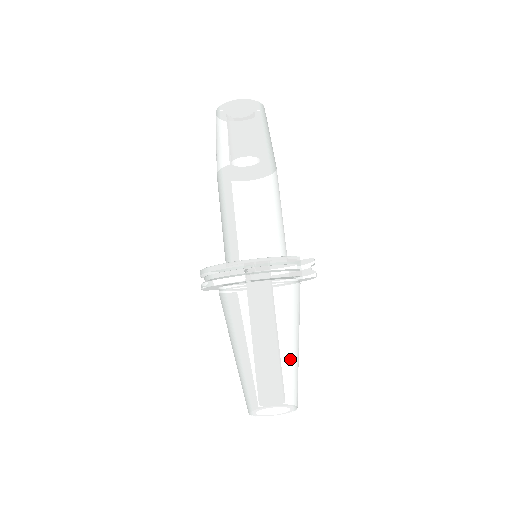
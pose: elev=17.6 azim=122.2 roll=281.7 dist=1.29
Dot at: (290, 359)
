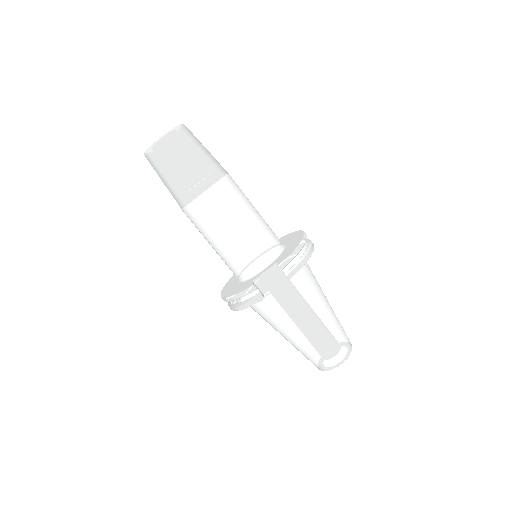
Dot at: (309, 339)
